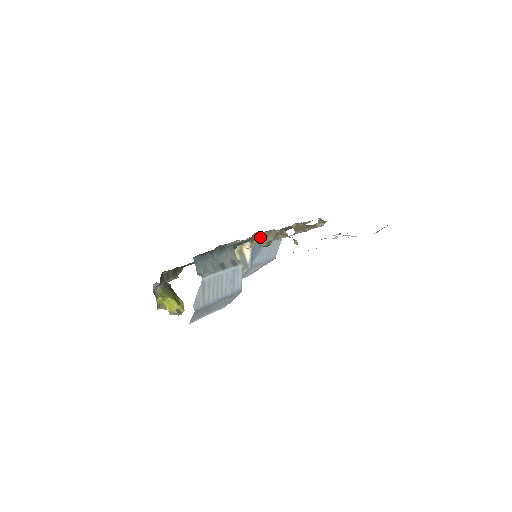
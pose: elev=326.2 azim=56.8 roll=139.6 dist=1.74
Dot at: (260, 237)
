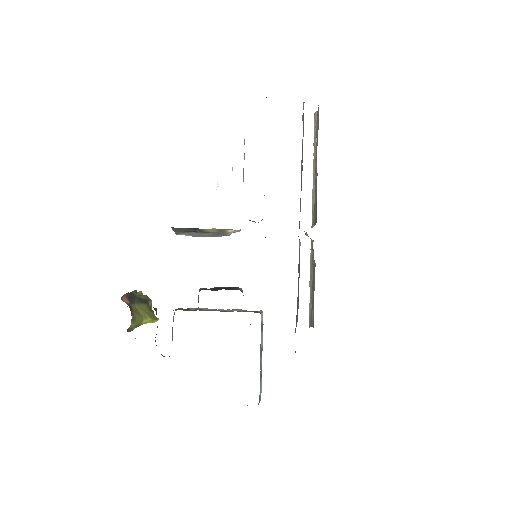
Dot at: occluded
